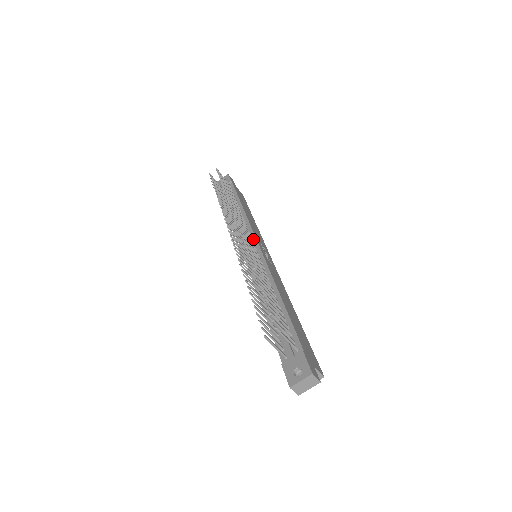
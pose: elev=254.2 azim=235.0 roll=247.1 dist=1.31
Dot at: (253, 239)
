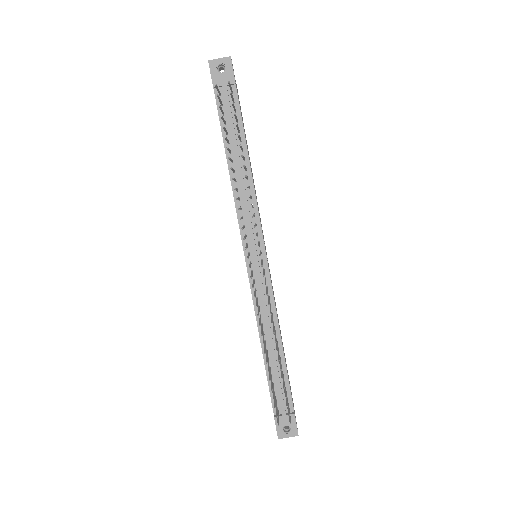
Dot at: (260, 241)
